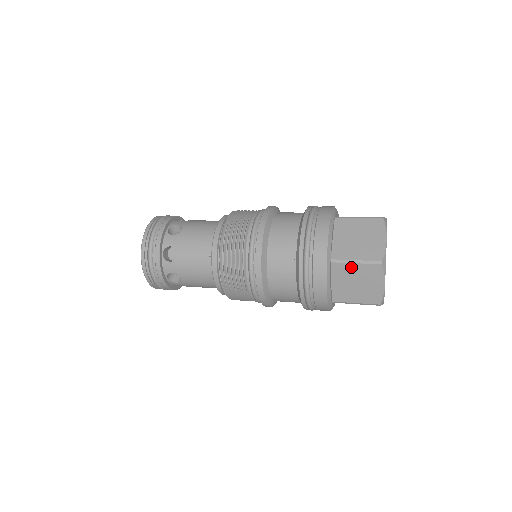
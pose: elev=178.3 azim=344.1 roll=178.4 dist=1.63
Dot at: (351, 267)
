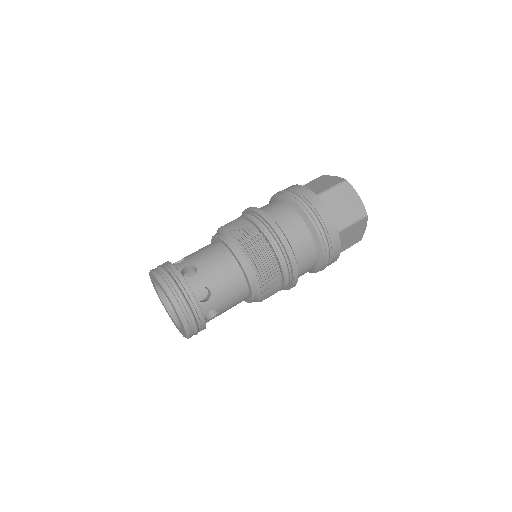
Dot at: (332, 193)
